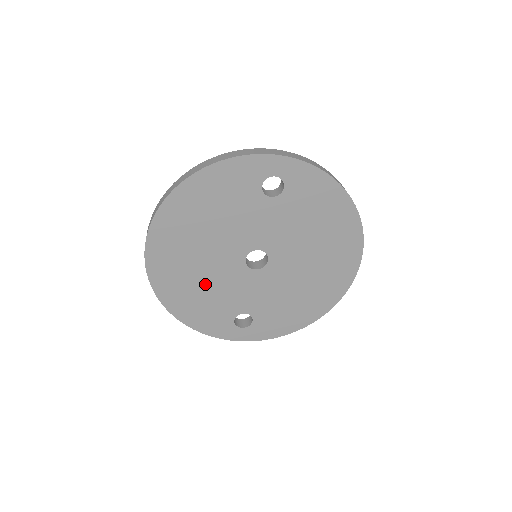
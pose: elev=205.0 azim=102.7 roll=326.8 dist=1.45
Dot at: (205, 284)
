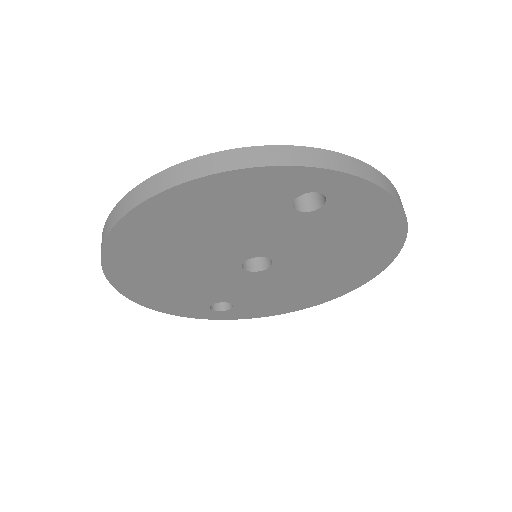
Dot at: (182, 280)
